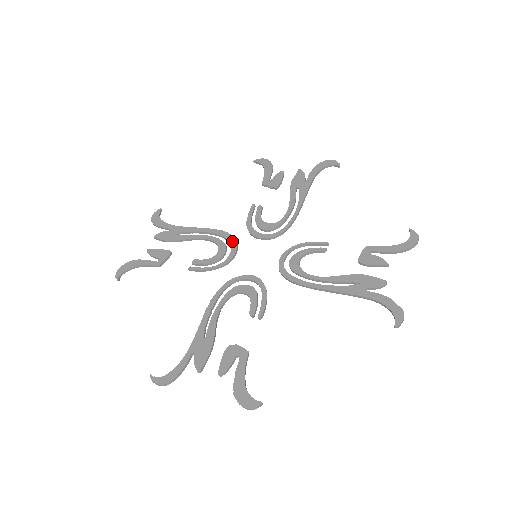
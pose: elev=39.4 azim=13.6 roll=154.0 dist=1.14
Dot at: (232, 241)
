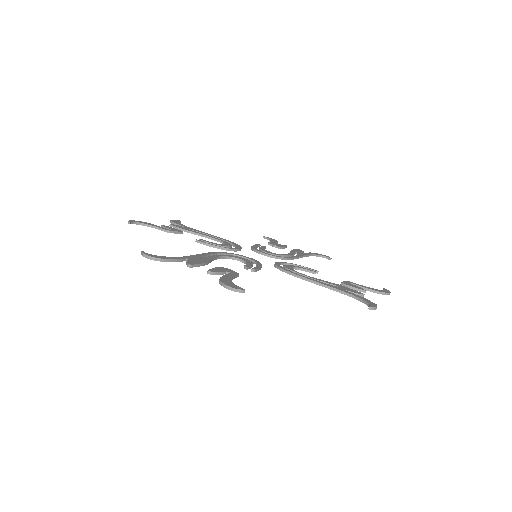
Dot at: (238, 246)
